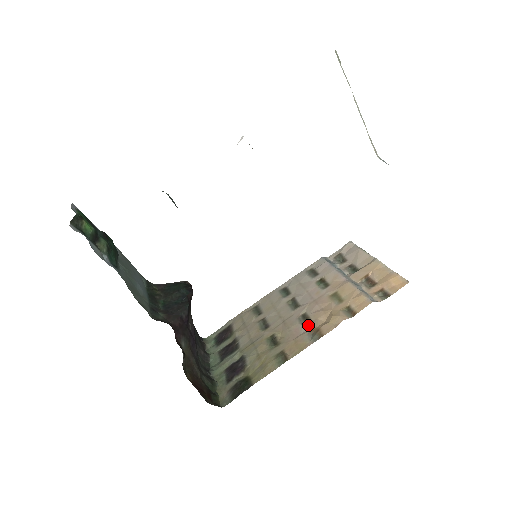
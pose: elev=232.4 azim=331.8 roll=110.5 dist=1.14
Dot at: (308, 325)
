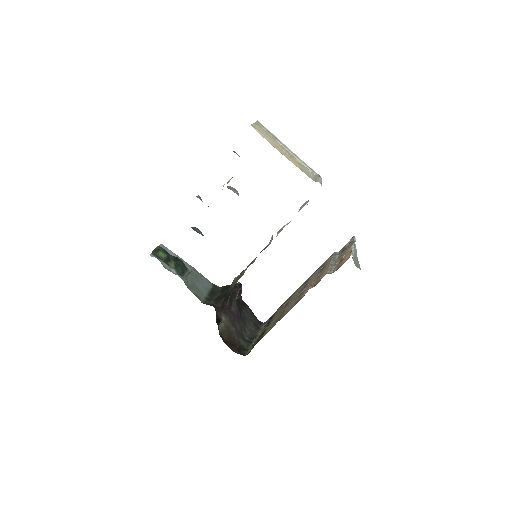
Dot at: (298, 298)
